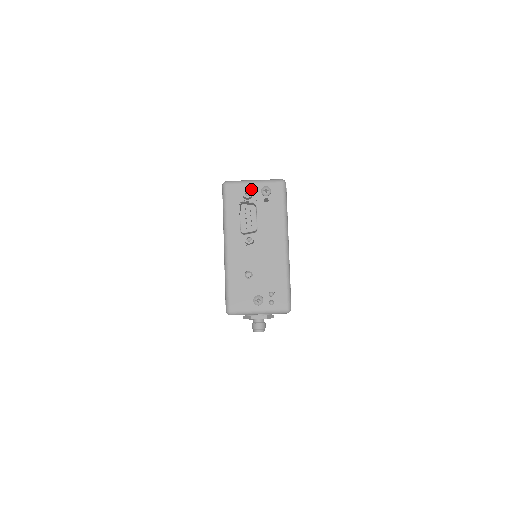
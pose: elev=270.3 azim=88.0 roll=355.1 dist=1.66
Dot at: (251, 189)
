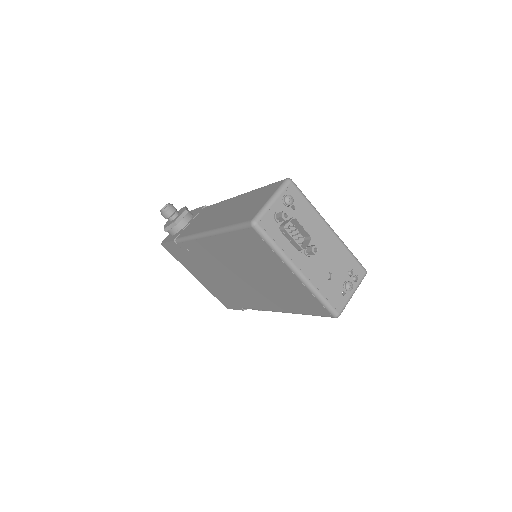
Dot at: (277, 209)
